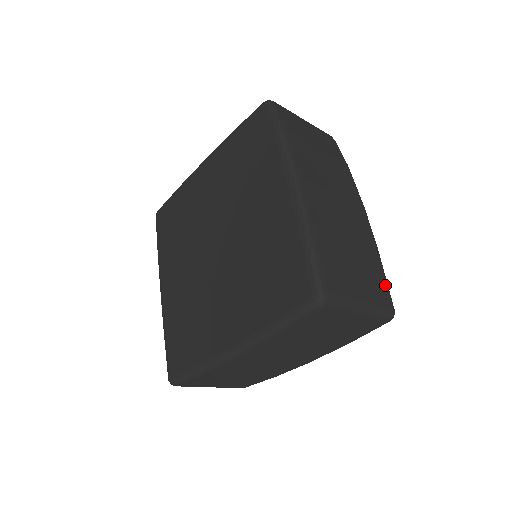
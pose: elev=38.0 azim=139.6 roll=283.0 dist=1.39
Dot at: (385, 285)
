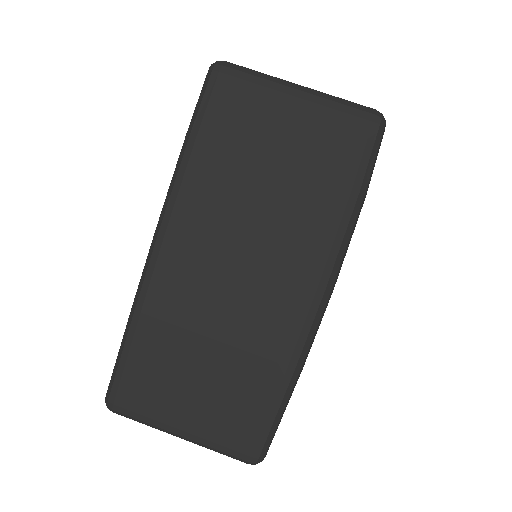
Dot at: (260, 423)
